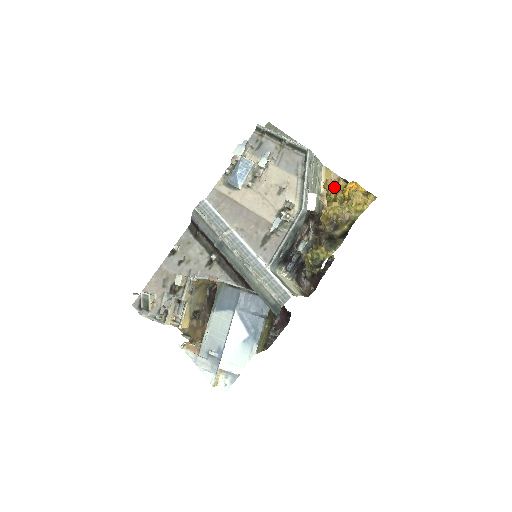
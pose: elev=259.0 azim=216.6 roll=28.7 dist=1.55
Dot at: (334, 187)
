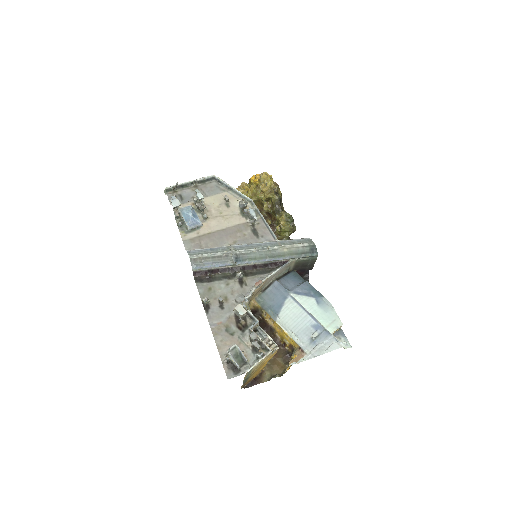
Dot at: (244, 189)
